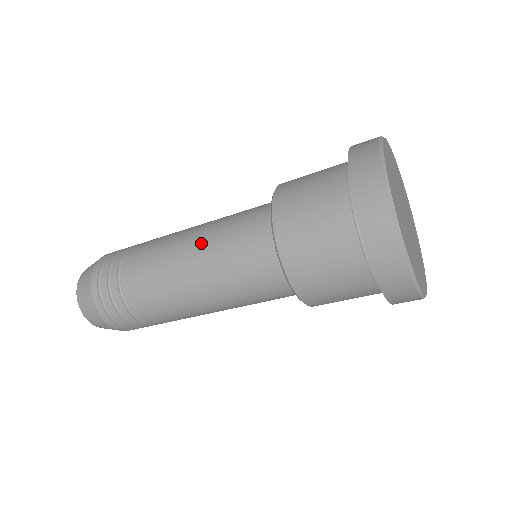
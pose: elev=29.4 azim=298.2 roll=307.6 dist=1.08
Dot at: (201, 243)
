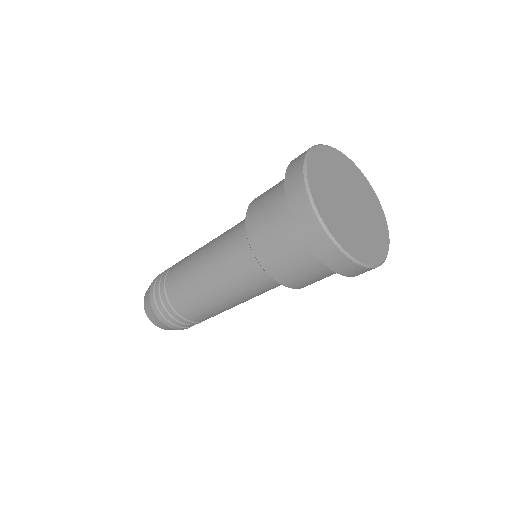
Dot at: (217, 237)
